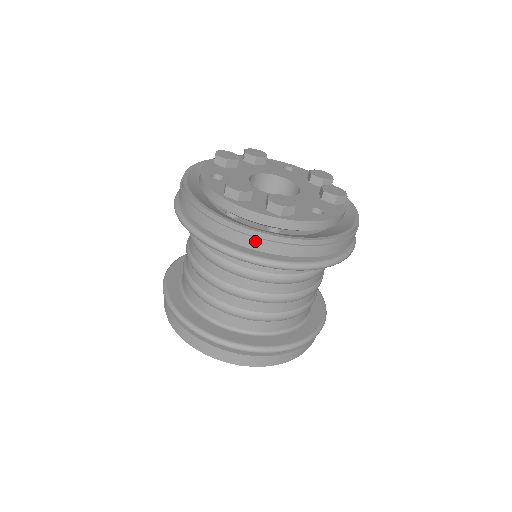
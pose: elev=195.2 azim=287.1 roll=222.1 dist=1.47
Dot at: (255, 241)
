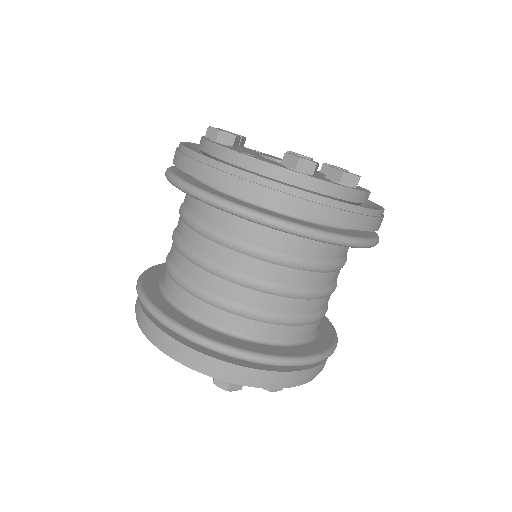
Dot at: (352, 217)
